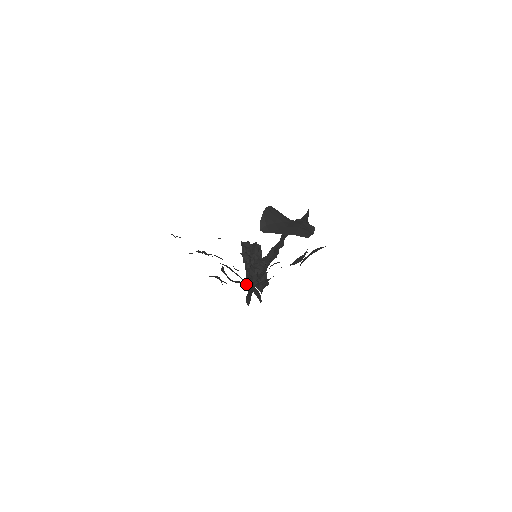
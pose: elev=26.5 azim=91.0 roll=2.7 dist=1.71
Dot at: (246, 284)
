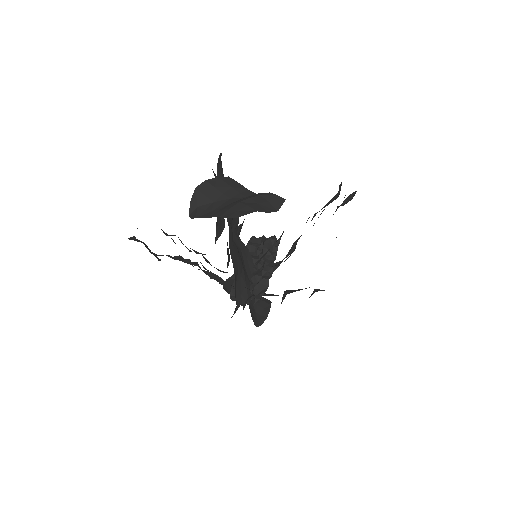
Dot at: occluded
